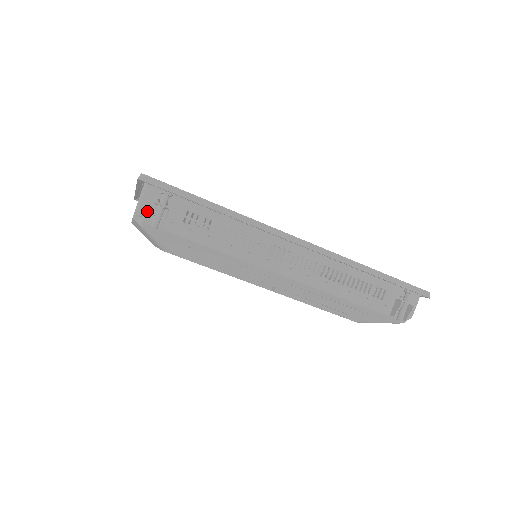
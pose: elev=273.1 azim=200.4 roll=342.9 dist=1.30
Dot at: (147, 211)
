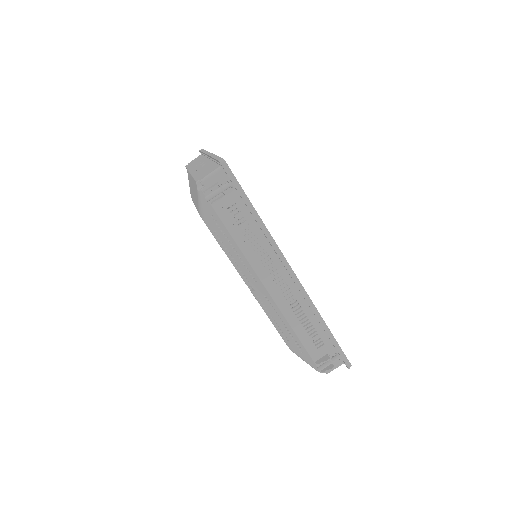
Dot at: (209, 185)
